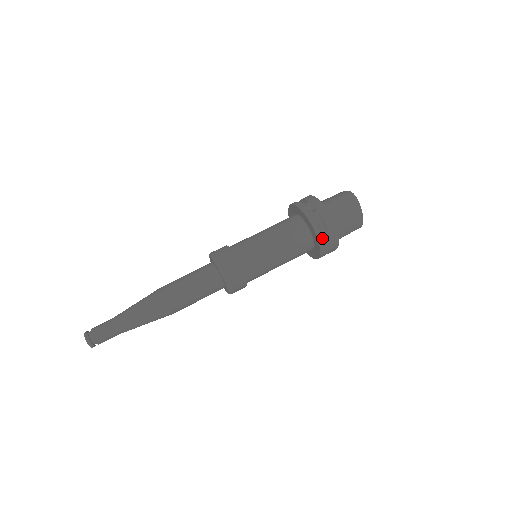
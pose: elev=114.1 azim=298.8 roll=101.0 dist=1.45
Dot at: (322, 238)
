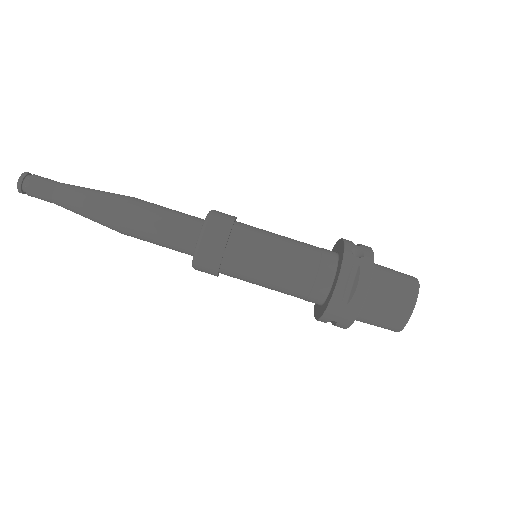
Dot at: (341, 291)
